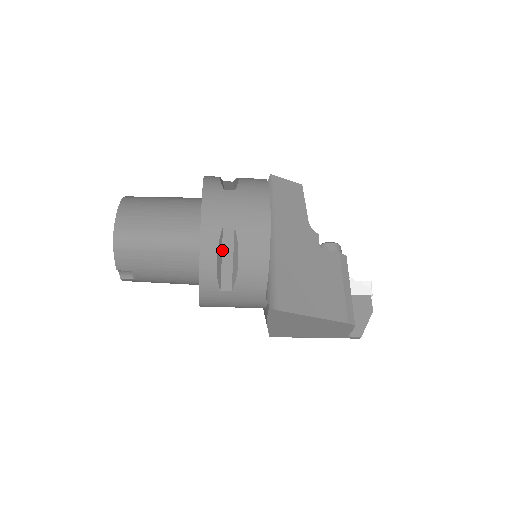
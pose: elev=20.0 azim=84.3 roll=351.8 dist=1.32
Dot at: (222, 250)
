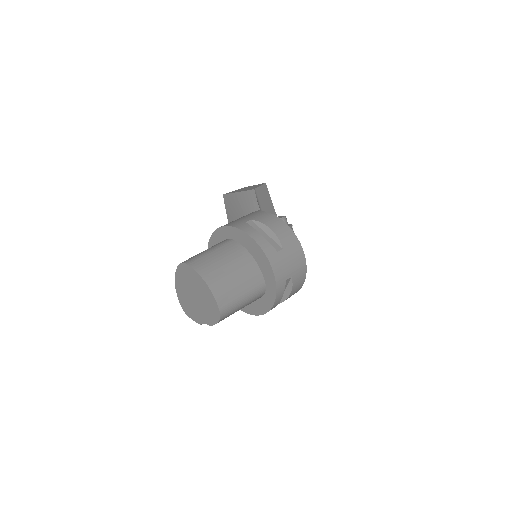
Dot at: occluded
